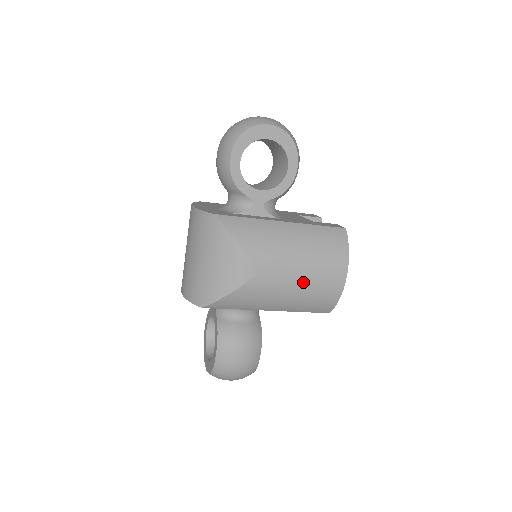
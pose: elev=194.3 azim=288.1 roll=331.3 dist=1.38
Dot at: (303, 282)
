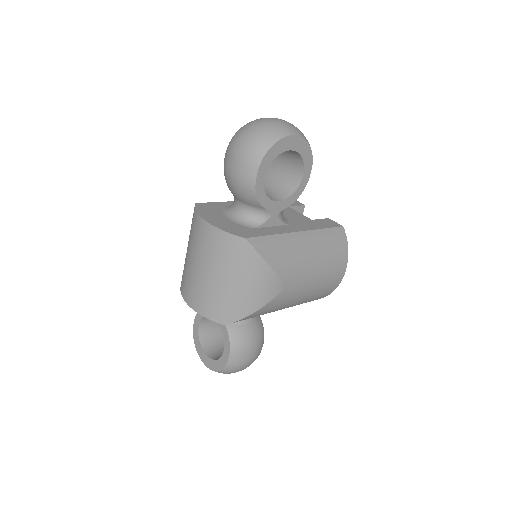
Dot at: (315, 286)
